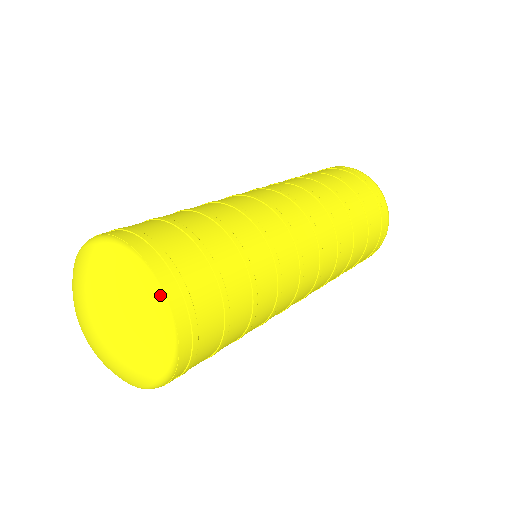
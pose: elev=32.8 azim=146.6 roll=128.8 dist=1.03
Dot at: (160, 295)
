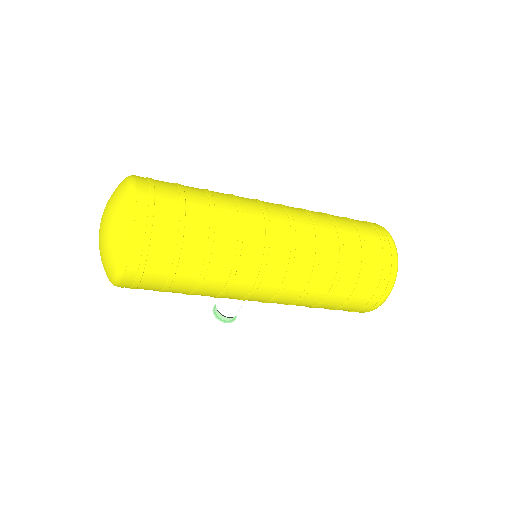
Dot at: (133, 195)
